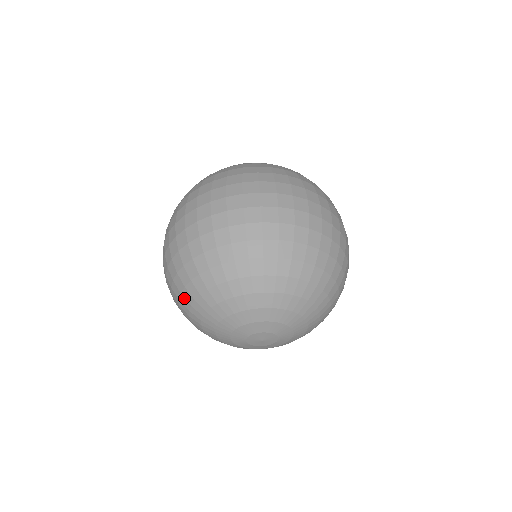
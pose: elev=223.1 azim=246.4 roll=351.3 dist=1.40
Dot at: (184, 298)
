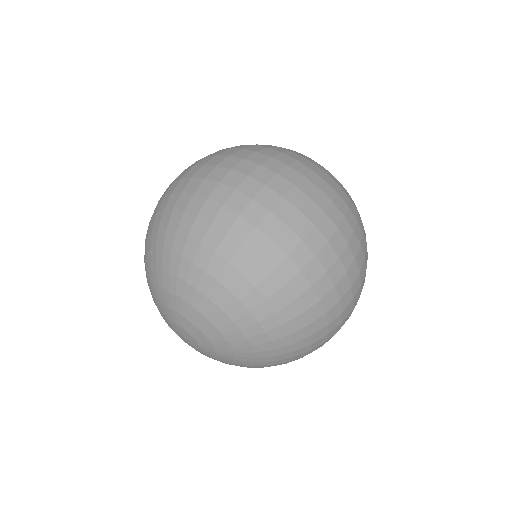
Dot at: occluded
